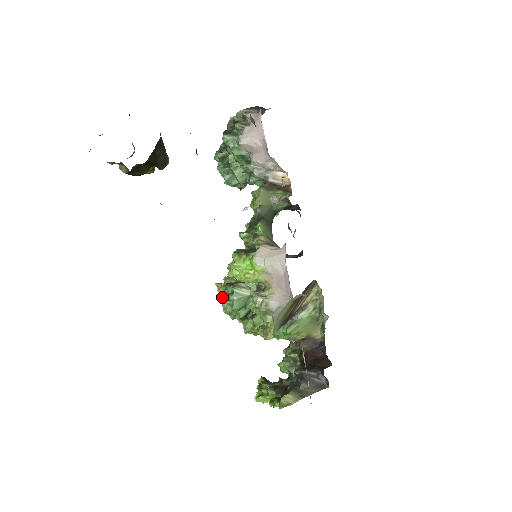
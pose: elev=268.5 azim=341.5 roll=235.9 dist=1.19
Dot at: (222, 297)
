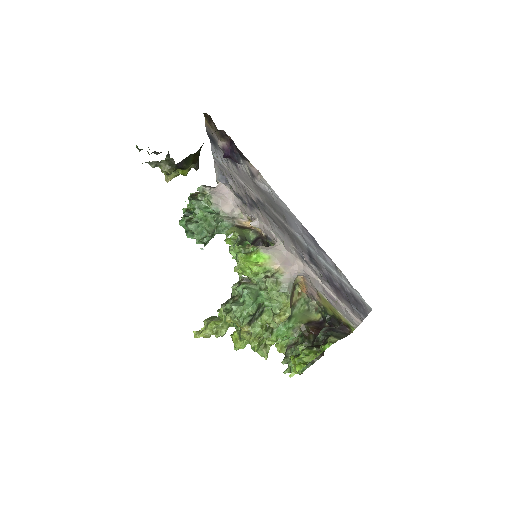
Dot at: (224, 312)
